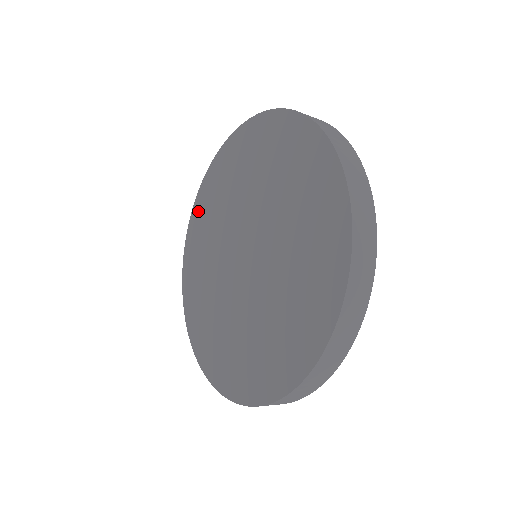
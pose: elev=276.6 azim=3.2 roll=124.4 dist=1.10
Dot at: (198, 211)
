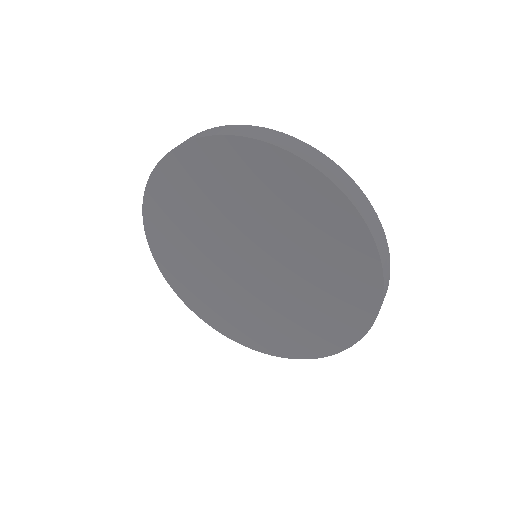
Dot at: (162, 255)
